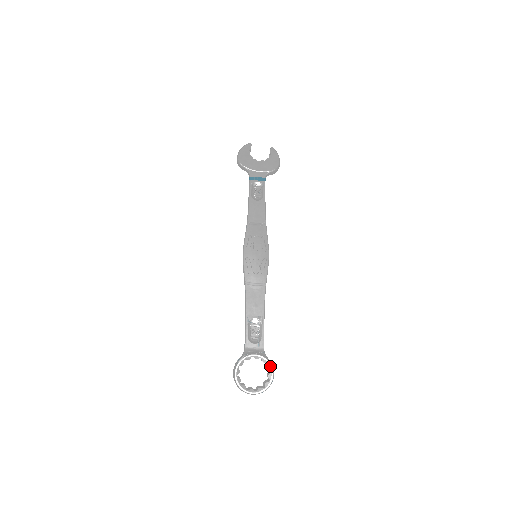
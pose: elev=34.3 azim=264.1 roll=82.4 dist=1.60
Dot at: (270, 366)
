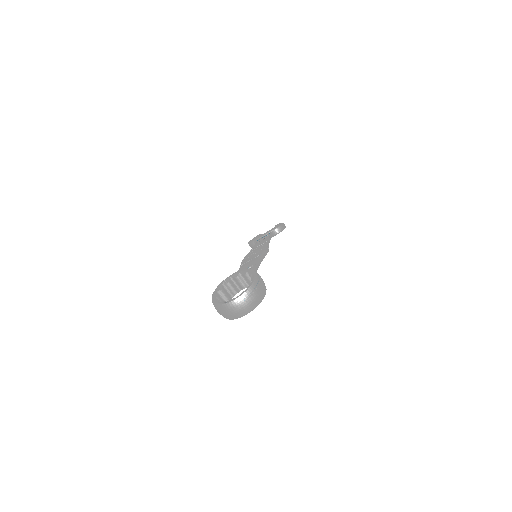
Dot at: (251, 271)
